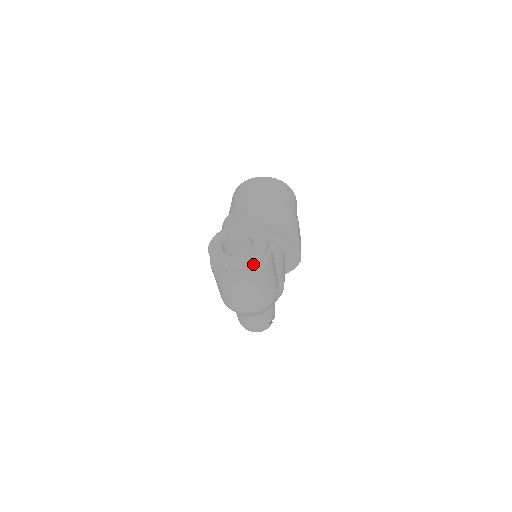
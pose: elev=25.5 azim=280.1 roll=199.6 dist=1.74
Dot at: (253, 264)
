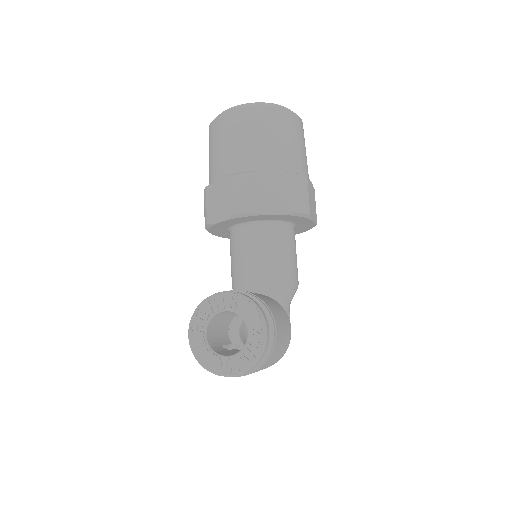
Dot at: occluded
